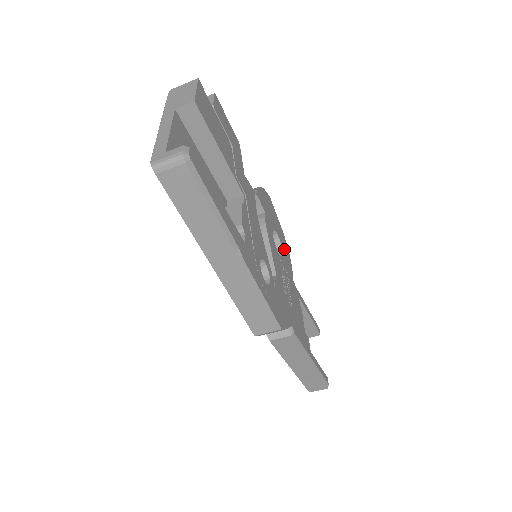
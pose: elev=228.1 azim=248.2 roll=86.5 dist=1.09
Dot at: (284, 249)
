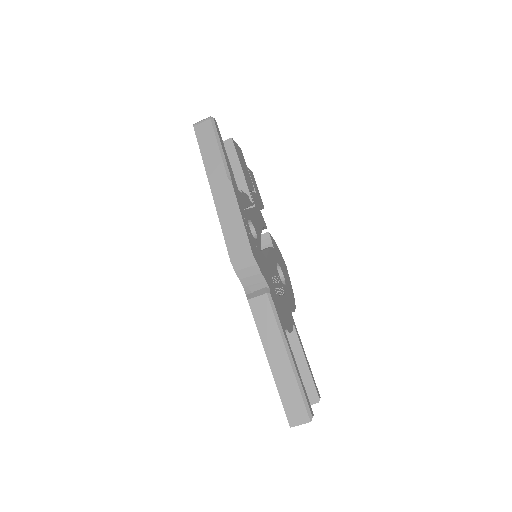
Dot at: (289, 293)
